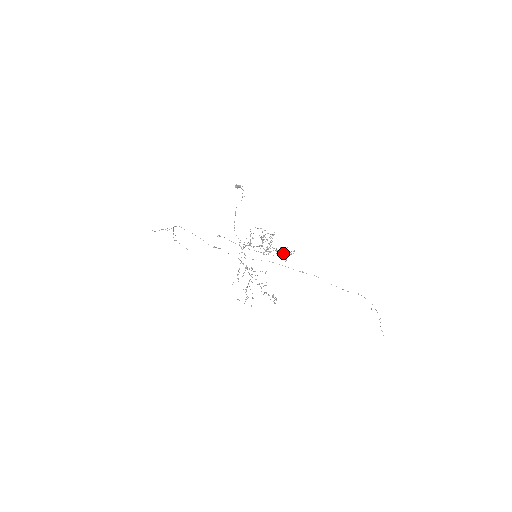
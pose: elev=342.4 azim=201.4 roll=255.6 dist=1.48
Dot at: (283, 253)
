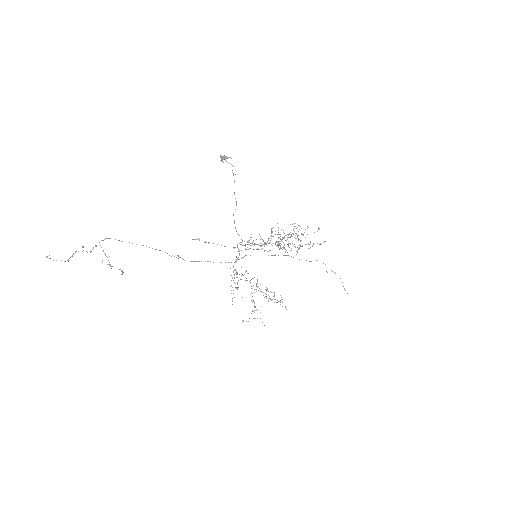
Dot at: (300, 245)
